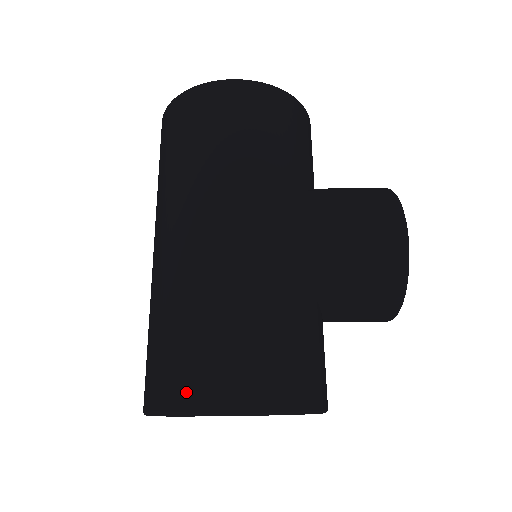
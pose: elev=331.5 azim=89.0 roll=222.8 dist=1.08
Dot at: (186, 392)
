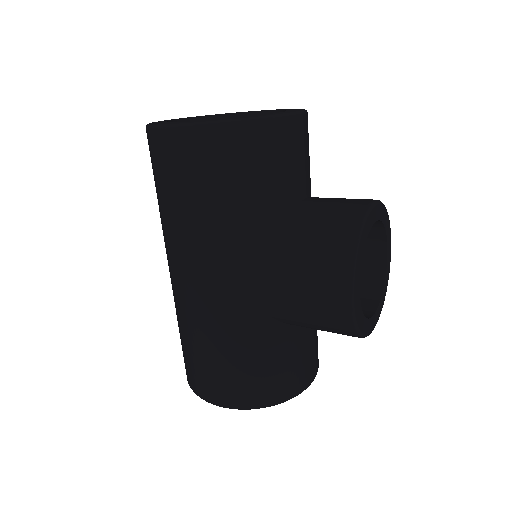
Dot at: (192, 382)
